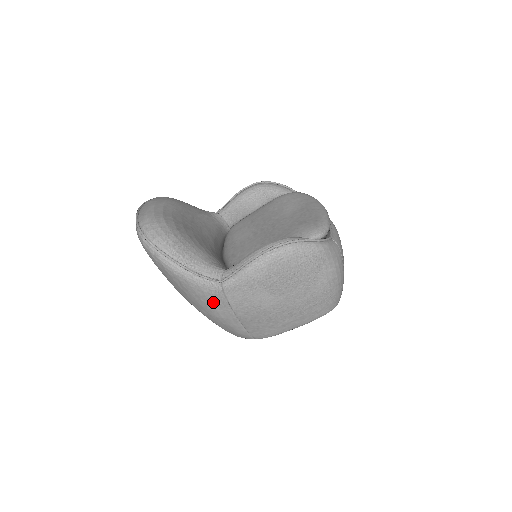
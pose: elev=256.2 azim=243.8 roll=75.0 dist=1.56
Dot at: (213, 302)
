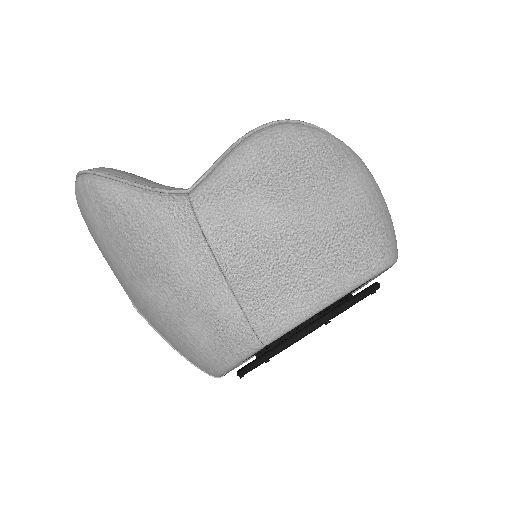
Dot at: (177, 240)
